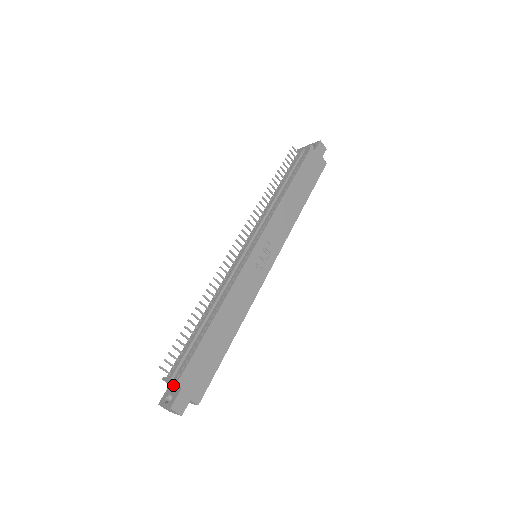
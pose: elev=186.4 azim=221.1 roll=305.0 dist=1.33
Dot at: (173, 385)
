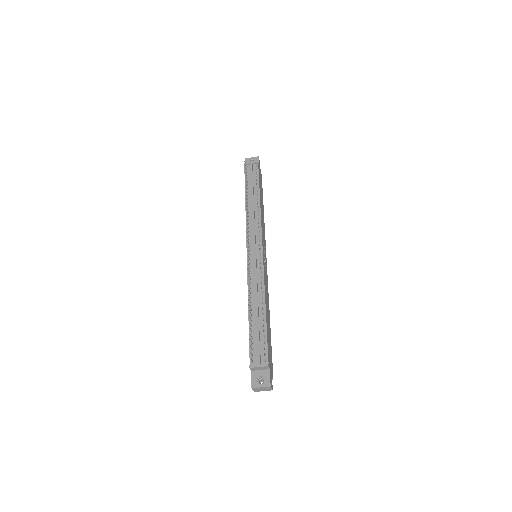
Dot at: (258, 370)
